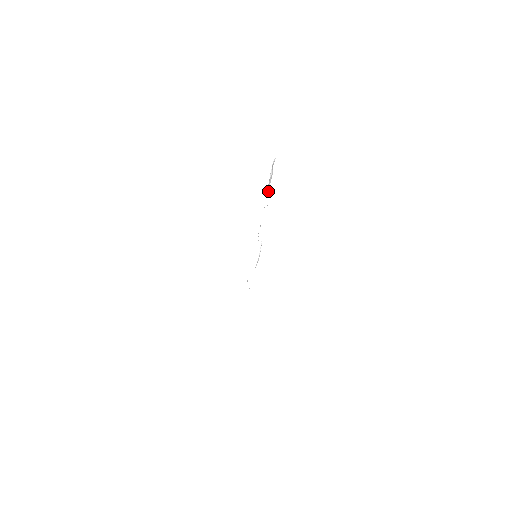
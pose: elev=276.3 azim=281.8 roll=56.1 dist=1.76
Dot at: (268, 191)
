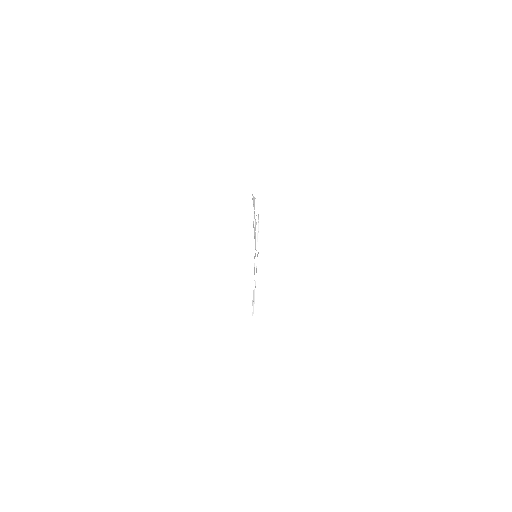
Dot at: (255, 246)
